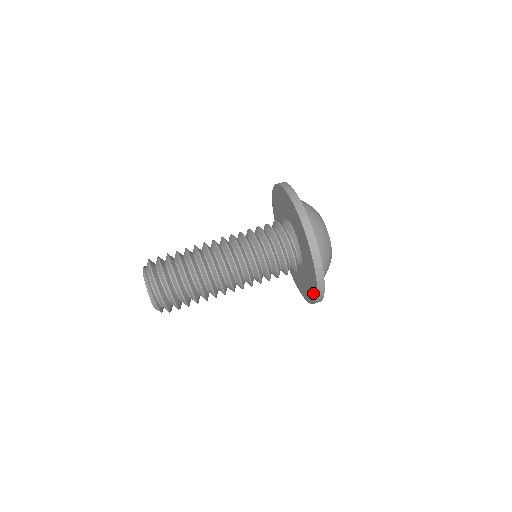
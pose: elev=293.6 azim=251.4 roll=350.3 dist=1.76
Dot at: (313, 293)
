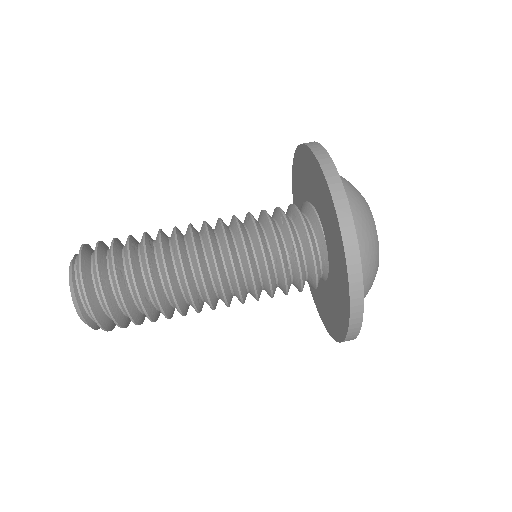
Dot at: (335, 331)
